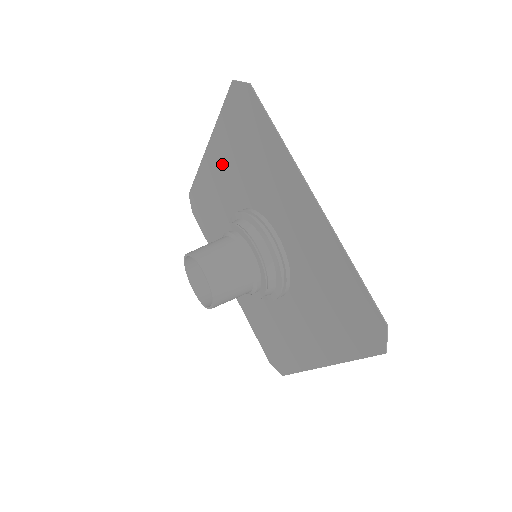
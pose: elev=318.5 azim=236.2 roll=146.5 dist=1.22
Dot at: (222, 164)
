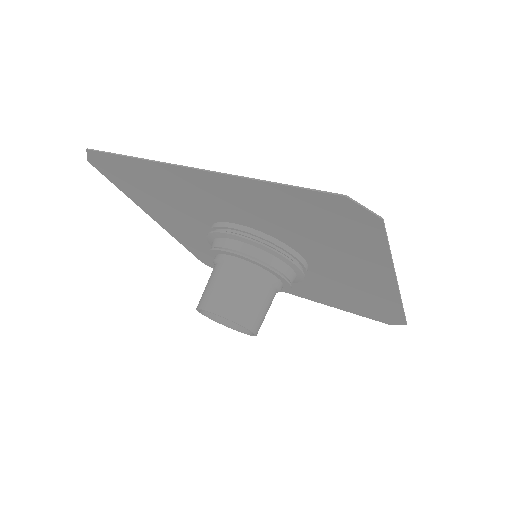
Dot at: (232, 196)
